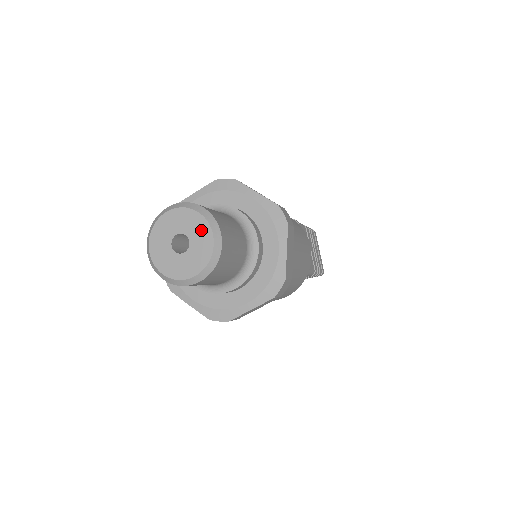
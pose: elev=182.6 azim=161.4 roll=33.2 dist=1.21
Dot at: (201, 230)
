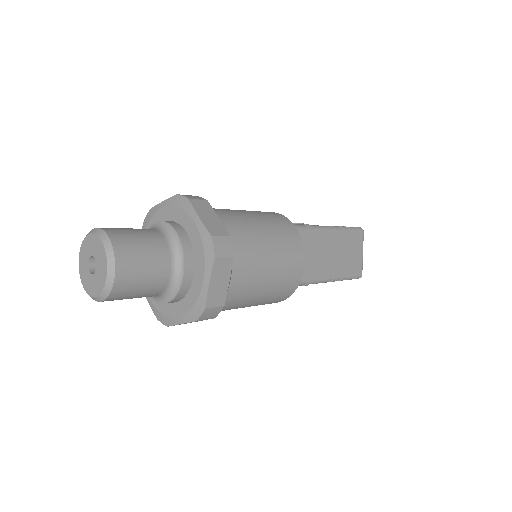
Dot at: (102, 259)
